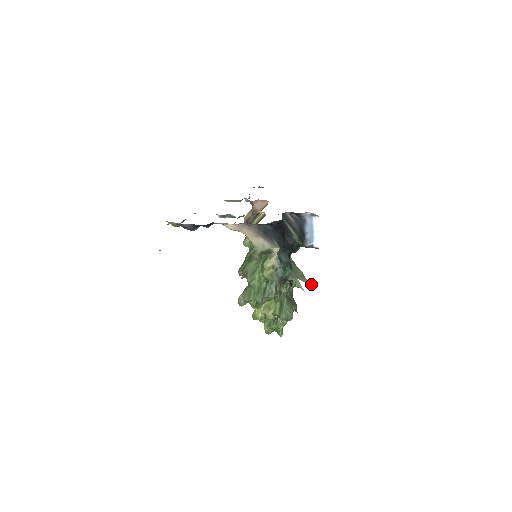
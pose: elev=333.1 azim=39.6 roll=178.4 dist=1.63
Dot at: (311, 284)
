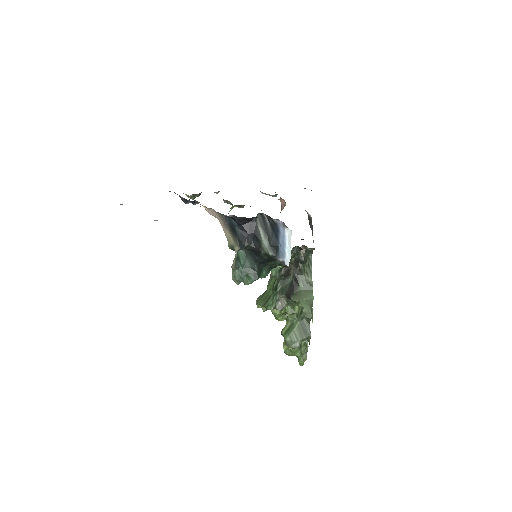
Dot at: (311, 315)
